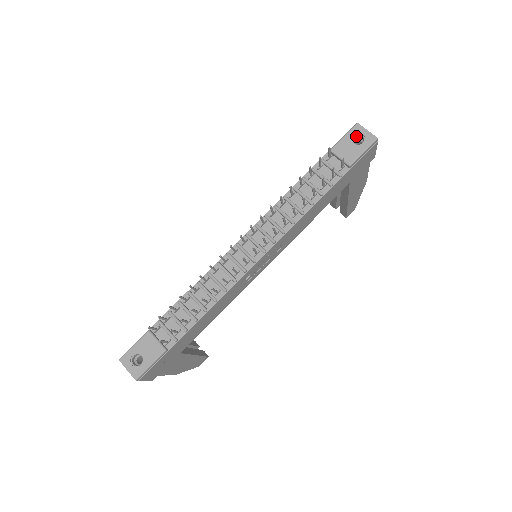
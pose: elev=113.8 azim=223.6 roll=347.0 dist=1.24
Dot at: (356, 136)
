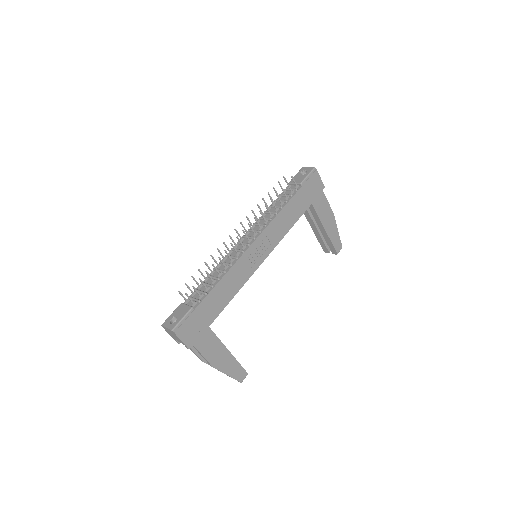
Dot at: (303, 173)
